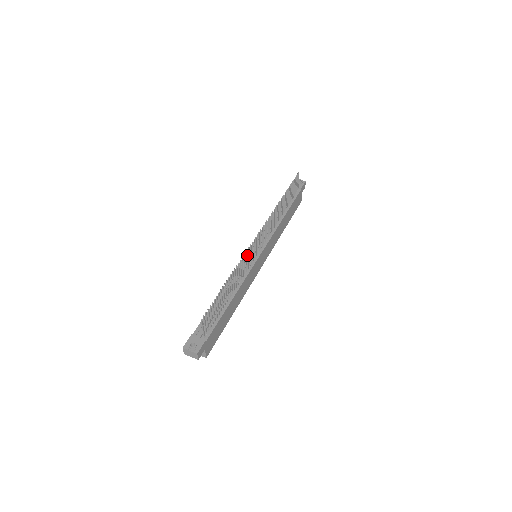
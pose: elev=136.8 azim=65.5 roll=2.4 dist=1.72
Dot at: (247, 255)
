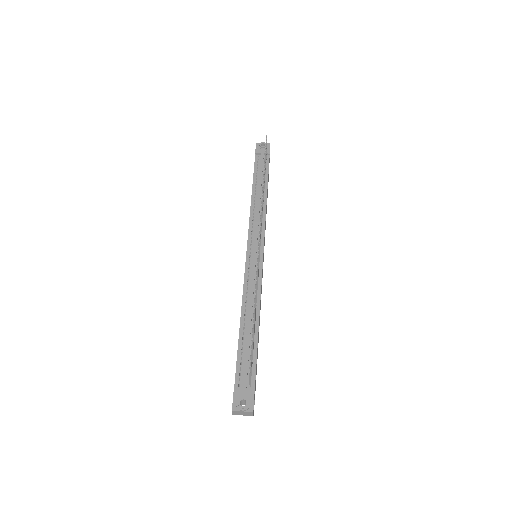
Dot at: occluded
